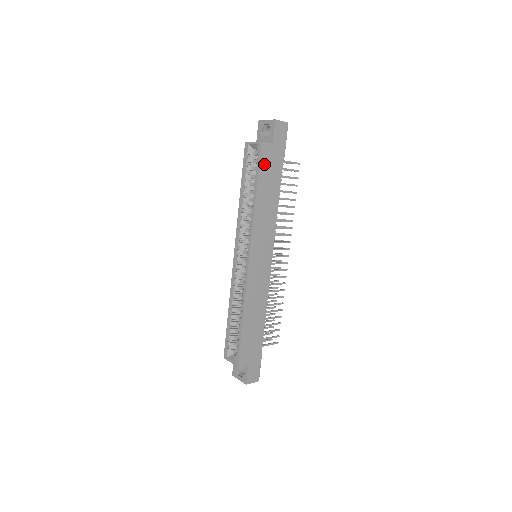
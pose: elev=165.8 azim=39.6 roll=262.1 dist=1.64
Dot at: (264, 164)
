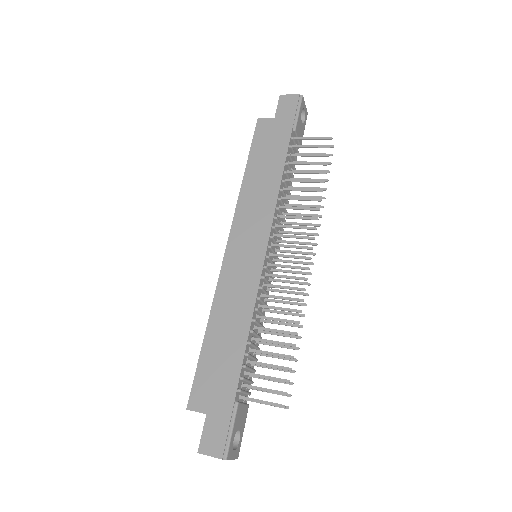
Dot at: (260, 140)
